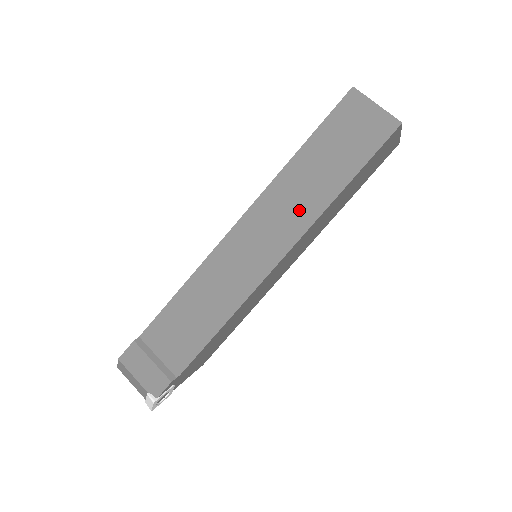
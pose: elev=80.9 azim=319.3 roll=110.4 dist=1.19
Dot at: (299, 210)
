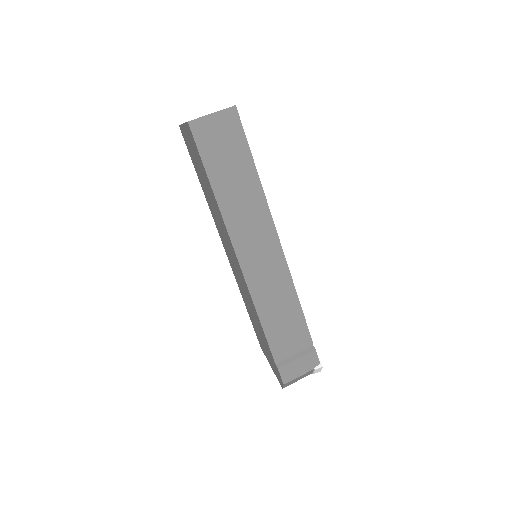
Dot at: (254, 210)
